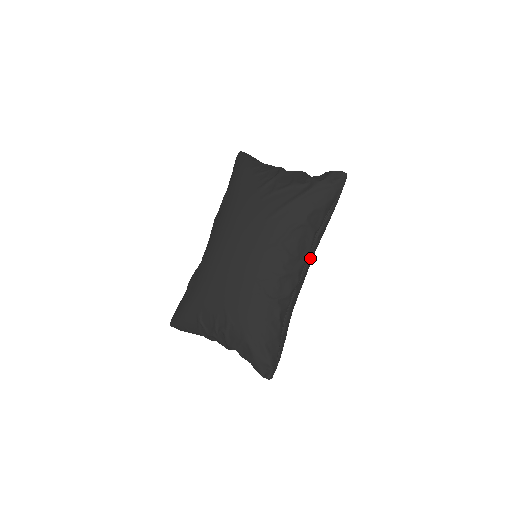
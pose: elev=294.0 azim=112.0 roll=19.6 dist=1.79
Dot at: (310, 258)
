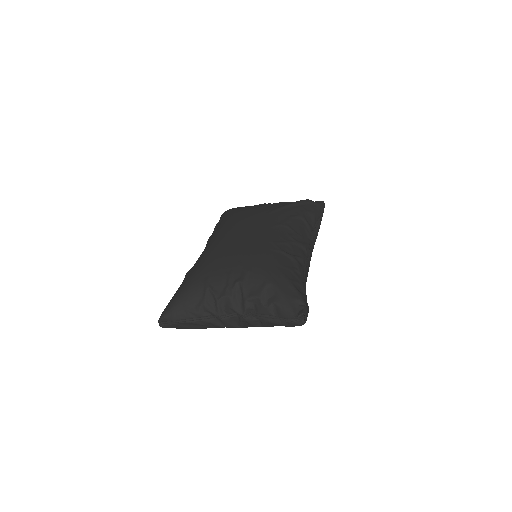
Dot at: (311, 249)
